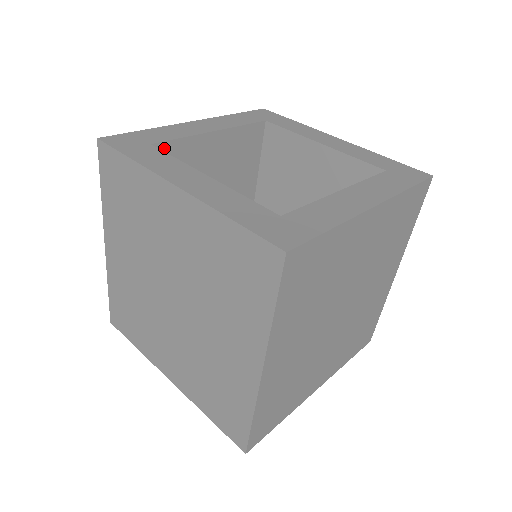
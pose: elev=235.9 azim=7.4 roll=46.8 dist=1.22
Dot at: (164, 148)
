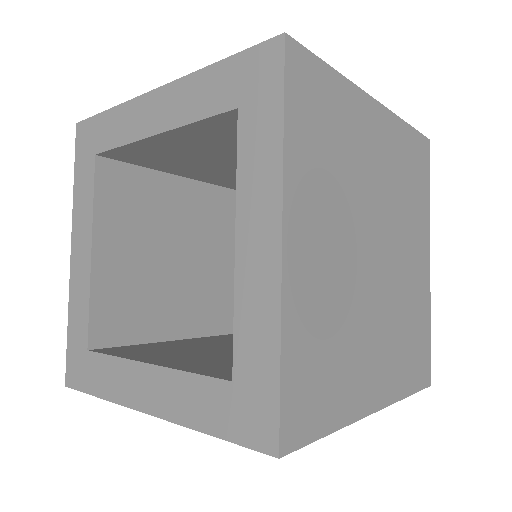
Dot at: (96, 330)
